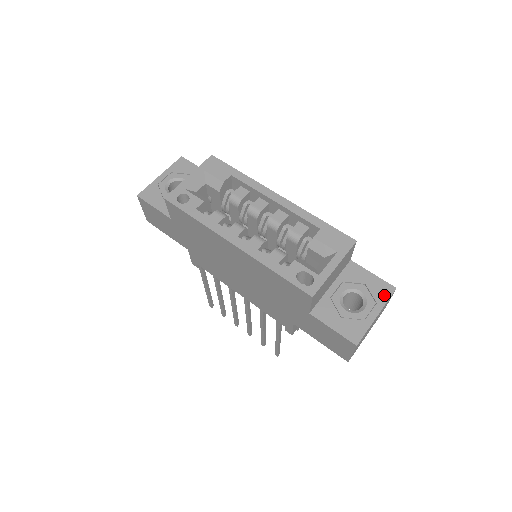
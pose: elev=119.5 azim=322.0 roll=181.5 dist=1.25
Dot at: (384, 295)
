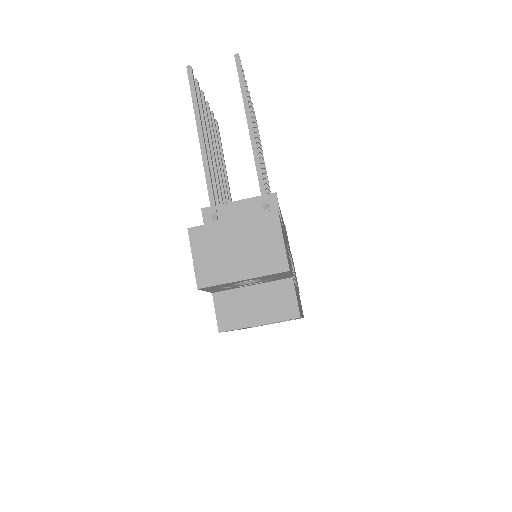
Dot at: occluded
